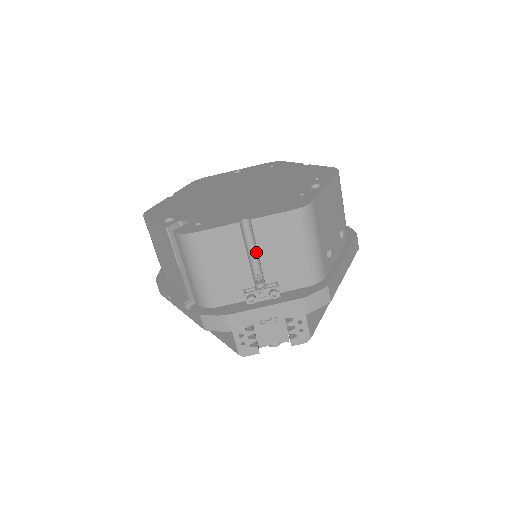
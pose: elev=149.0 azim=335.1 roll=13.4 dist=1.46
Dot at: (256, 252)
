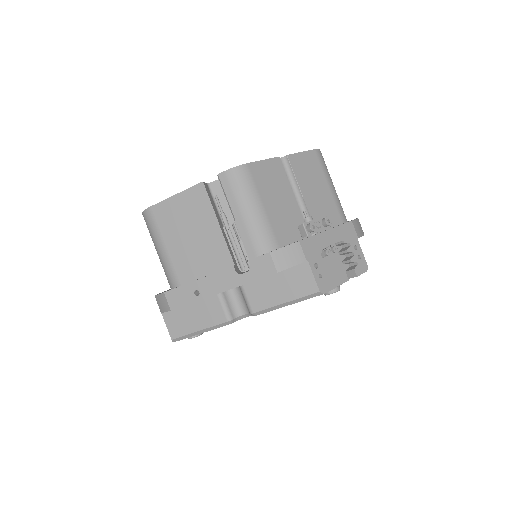
Dot at: (296, 190)
